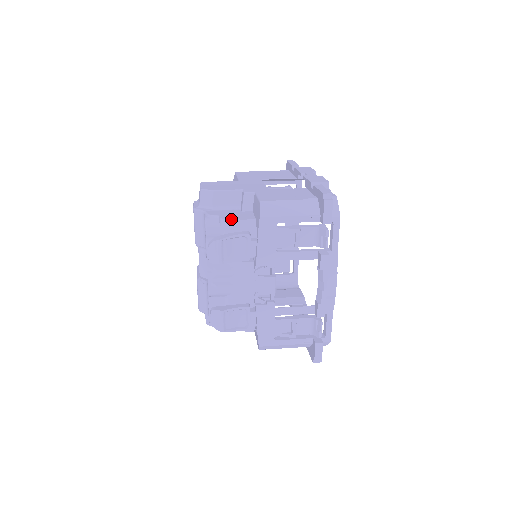
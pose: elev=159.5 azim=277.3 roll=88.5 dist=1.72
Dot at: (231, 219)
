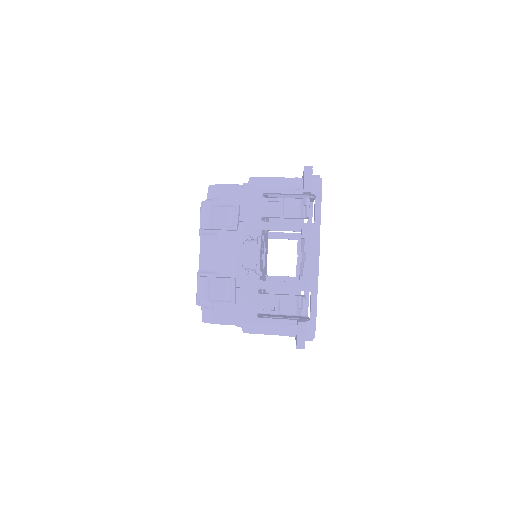
Dot at: occluded
